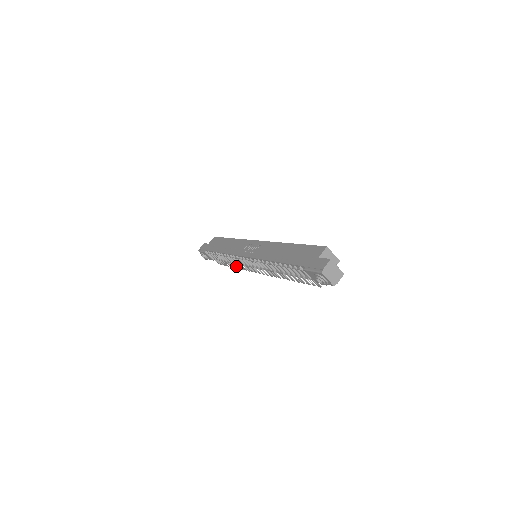
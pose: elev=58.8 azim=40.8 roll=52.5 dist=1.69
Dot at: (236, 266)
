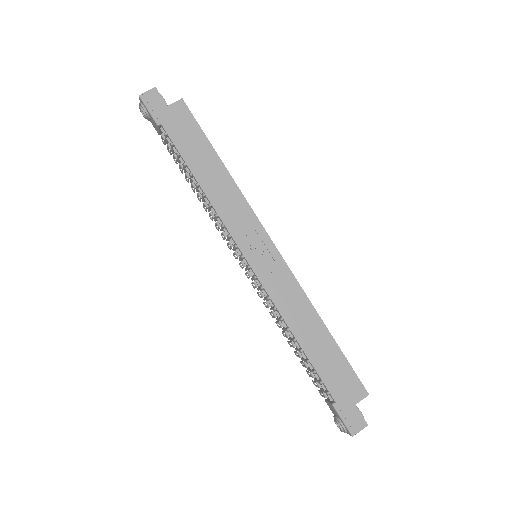
Dot at: (203, 205)
